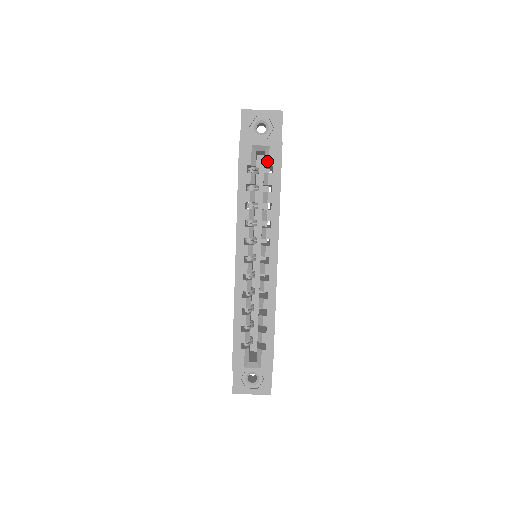
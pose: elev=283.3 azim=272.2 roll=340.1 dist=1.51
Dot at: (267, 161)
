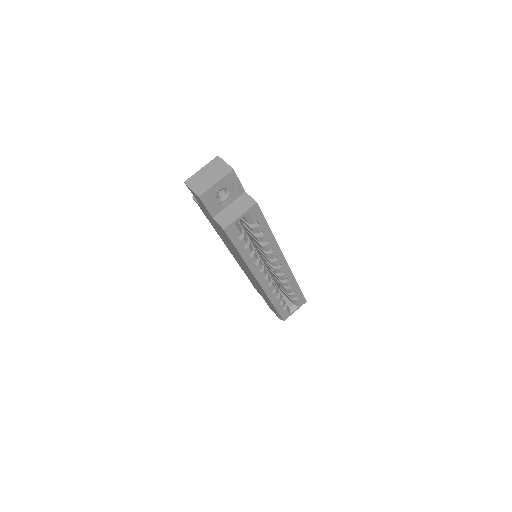
Dot at: (251, 221)
